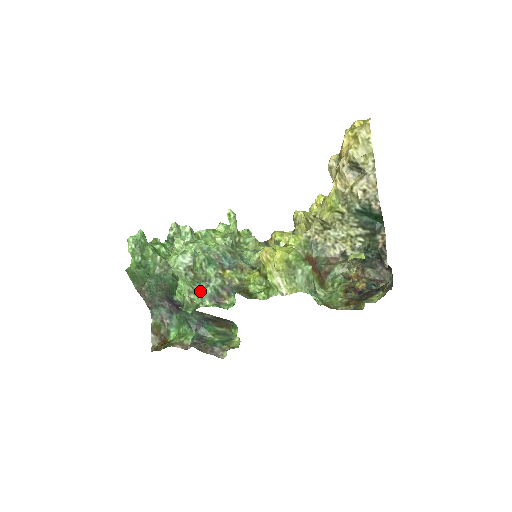
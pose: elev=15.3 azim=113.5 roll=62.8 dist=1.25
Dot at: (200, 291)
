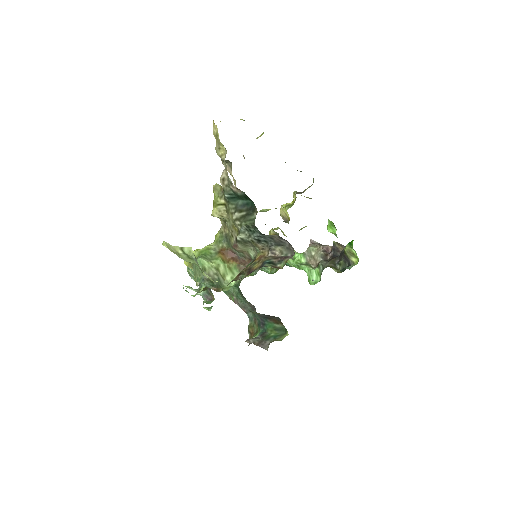
Dot at: occluded
